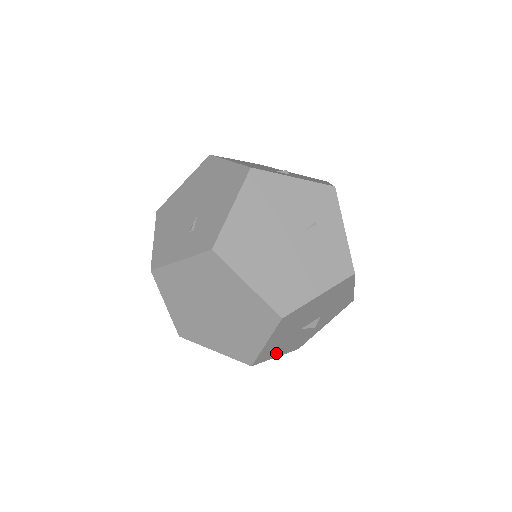
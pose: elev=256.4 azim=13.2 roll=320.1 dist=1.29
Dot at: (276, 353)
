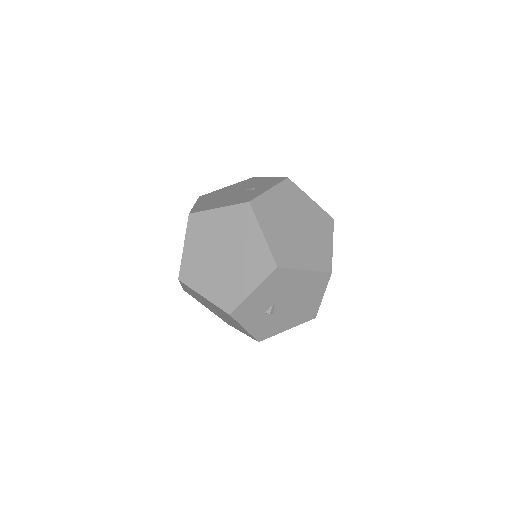
Dot at: occluded
